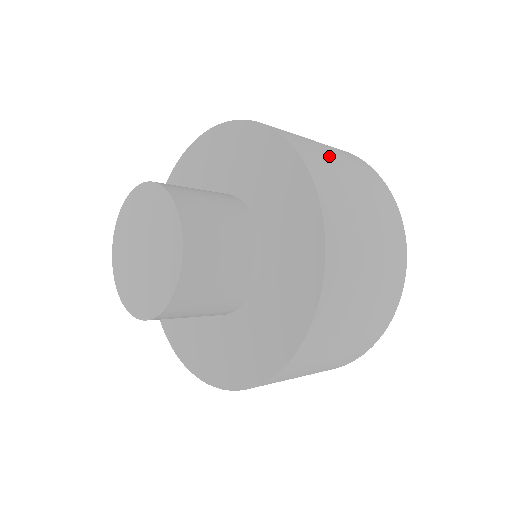
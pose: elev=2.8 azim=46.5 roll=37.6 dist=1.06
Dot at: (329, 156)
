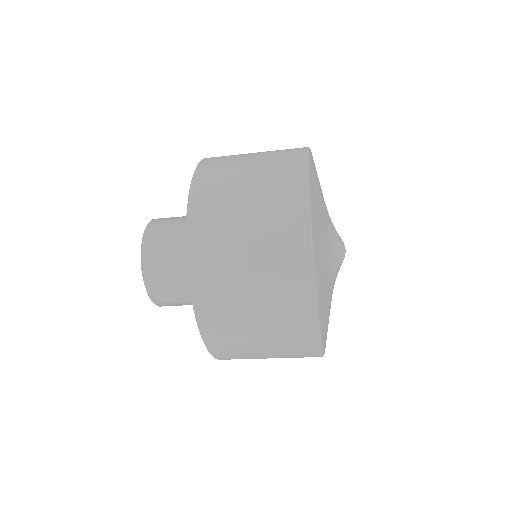
Dot at: (234, 244)
